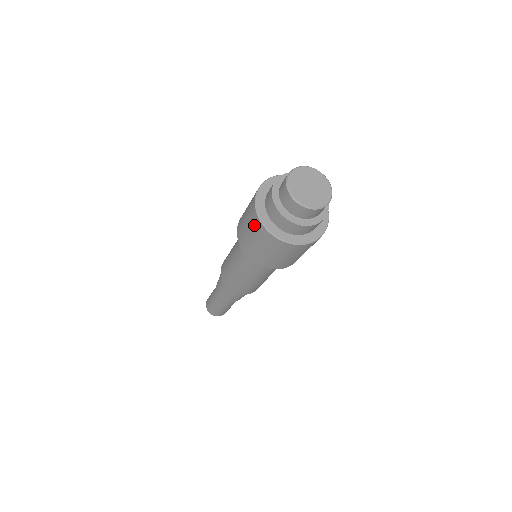
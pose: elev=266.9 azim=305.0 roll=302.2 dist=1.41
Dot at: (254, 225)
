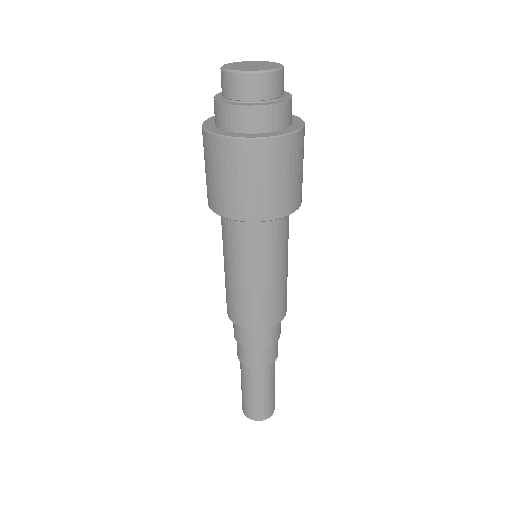
Dot at: (228, 157)
